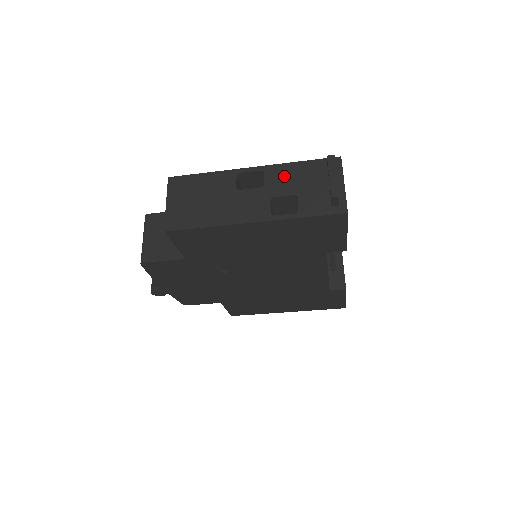
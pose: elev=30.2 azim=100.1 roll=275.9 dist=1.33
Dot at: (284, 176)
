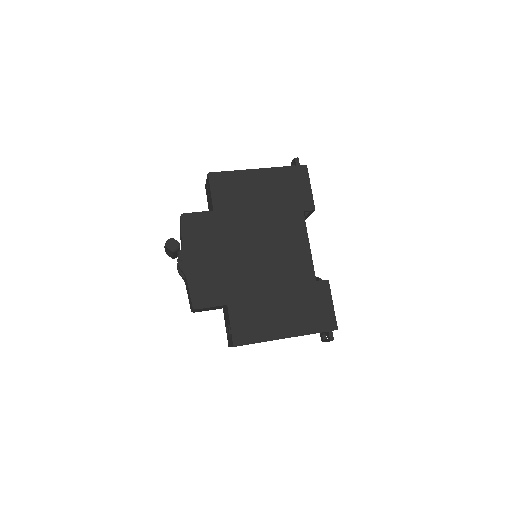
Dot at: occluded
